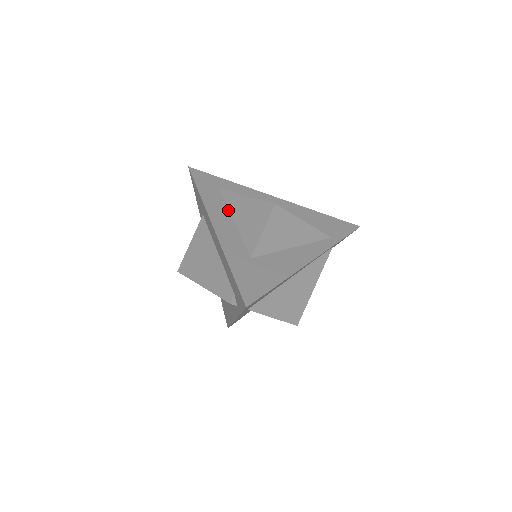
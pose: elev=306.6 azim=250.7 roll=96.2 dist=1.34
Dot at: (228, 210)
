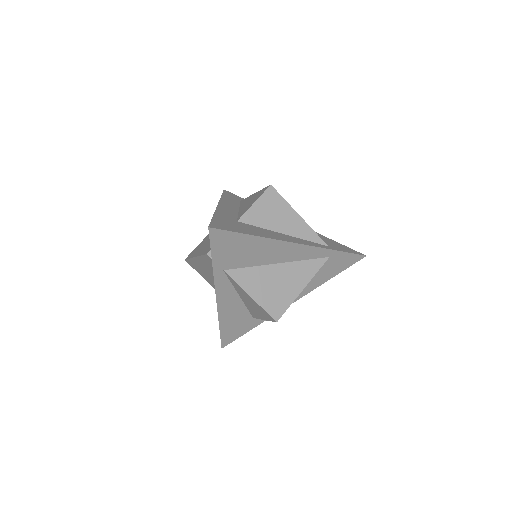
Dot at: (239, 207)
